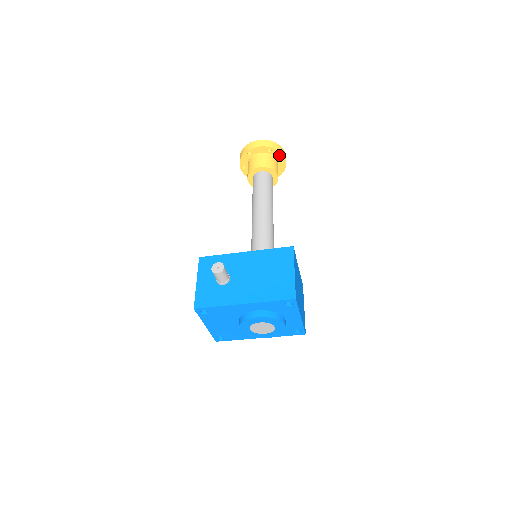
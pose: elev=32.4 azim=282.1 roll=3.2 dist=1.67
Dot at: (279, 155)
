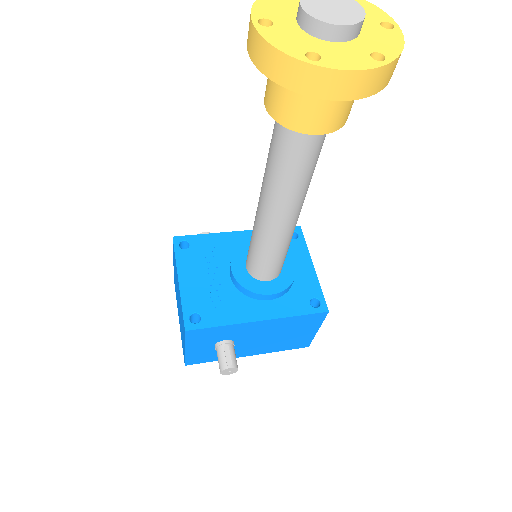
Dot at: occluded
